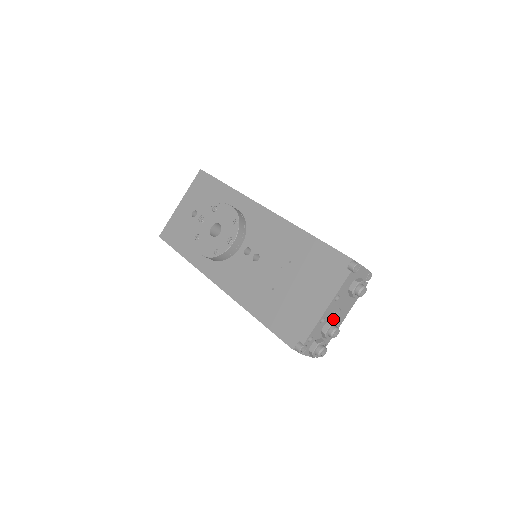
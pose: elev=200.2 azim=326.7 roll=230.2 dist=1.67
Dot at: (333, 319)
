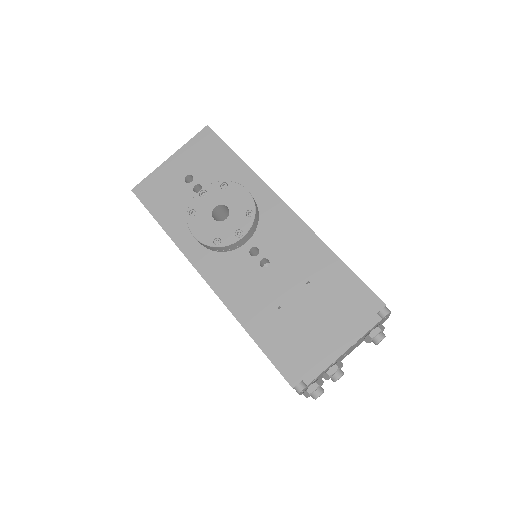
Dot at: (340, 361)
